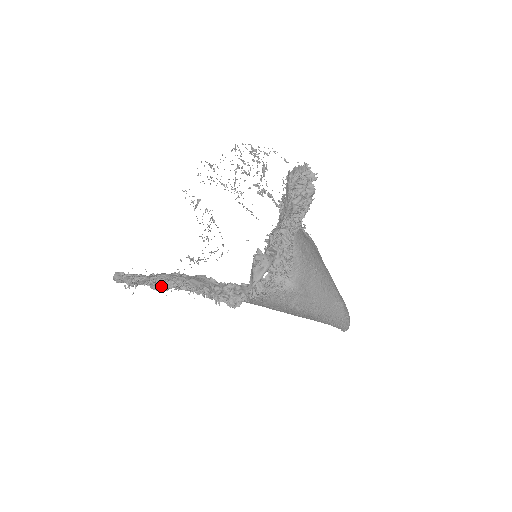
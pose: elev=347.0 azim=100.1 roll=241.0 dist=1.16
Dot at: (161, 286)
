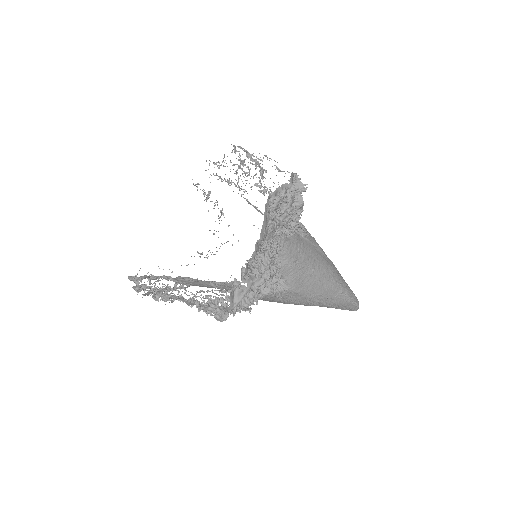
Dot at: (161, 297)
